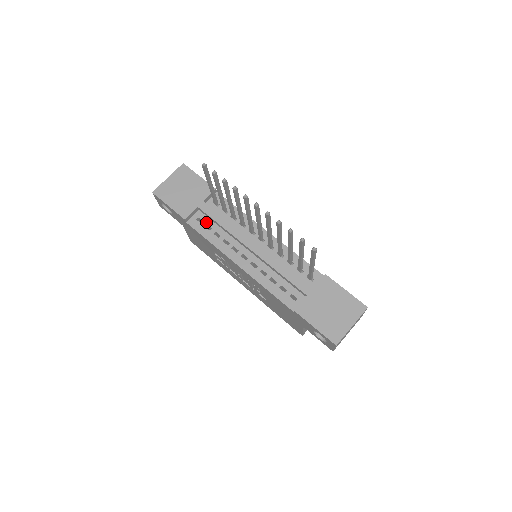
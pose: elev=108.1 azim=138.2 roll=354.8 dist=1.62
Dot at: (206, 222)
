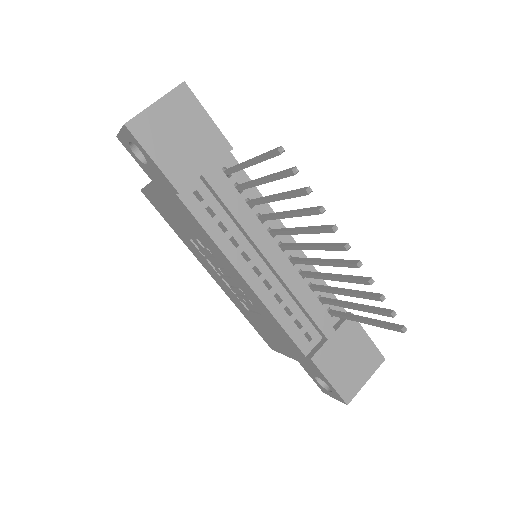
Dot at: (208, 201)
